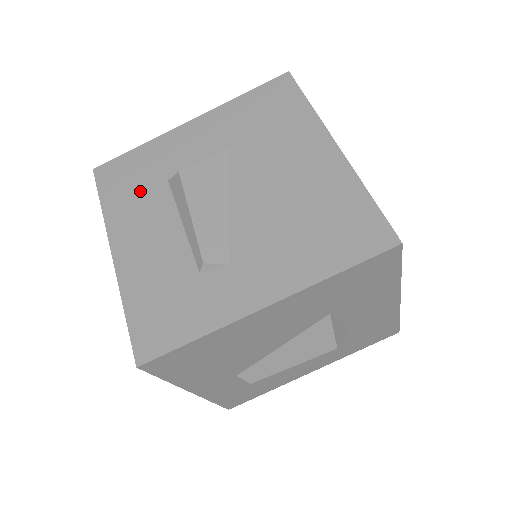
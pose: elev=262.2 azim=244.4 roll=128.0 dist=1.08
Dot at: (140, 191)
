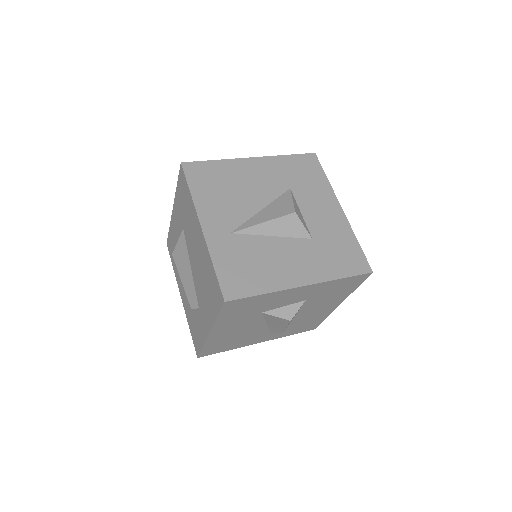
Dot at: occluded
